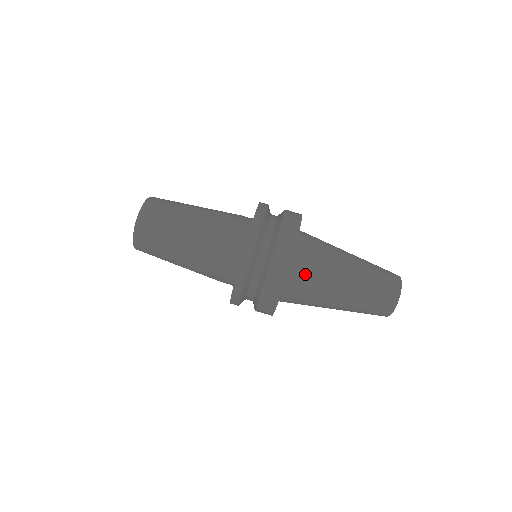
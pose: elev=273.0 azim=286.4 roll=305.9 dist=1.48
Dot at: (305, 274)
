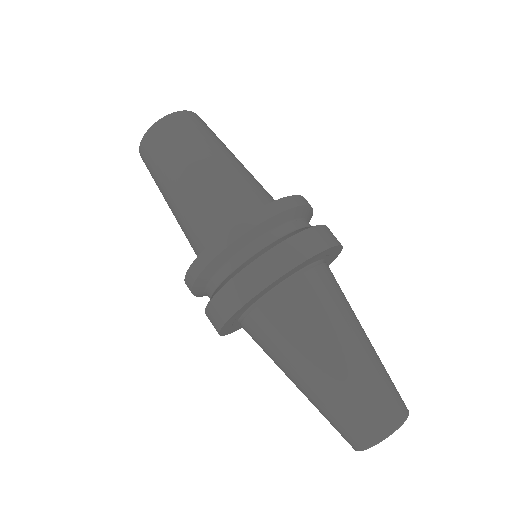
Dot at: (316, 291)
